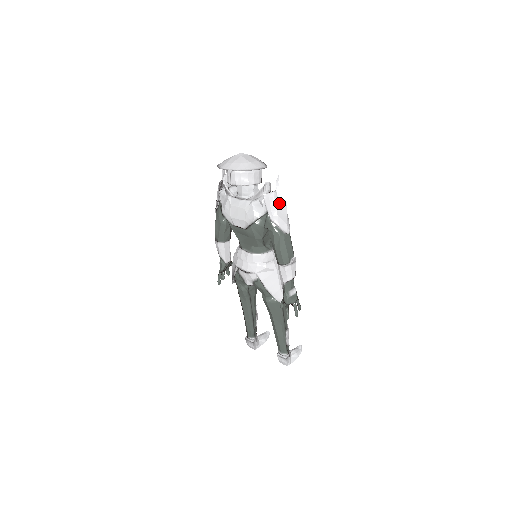
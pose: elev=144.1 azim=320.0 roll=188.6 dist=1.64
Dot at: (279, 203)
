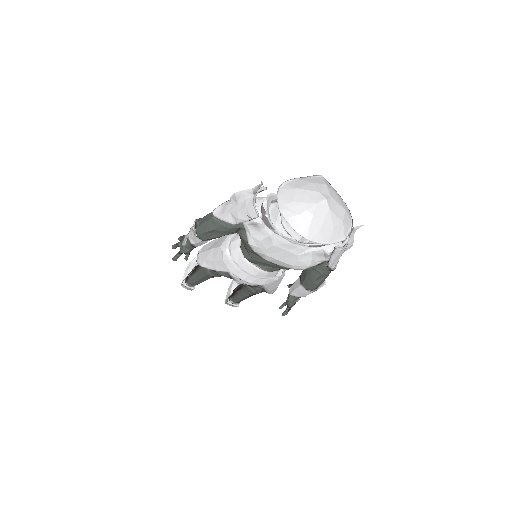
Dot at: (345, 249)
